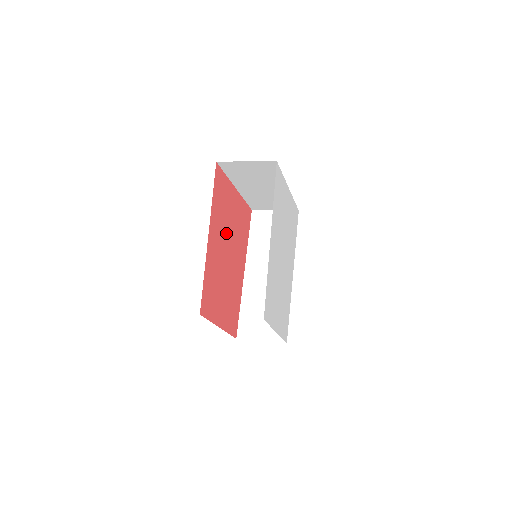
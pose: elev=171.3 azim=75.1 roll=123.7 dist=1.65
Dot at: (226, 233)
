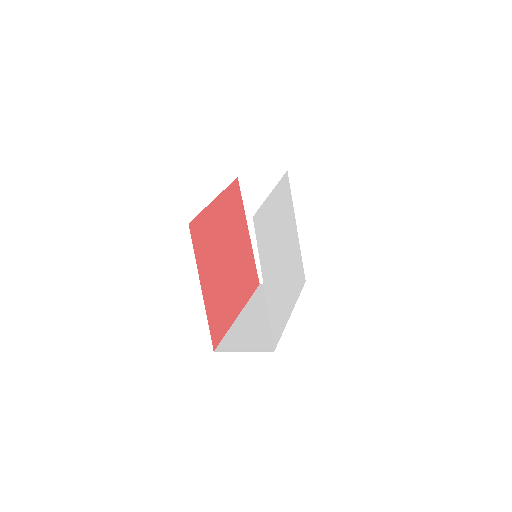
Dot at: (232, 237)
